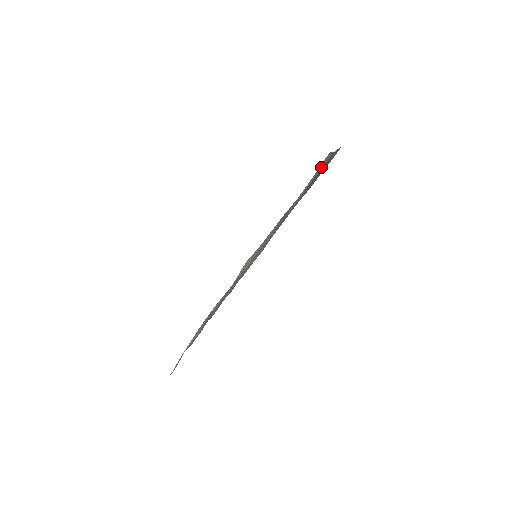
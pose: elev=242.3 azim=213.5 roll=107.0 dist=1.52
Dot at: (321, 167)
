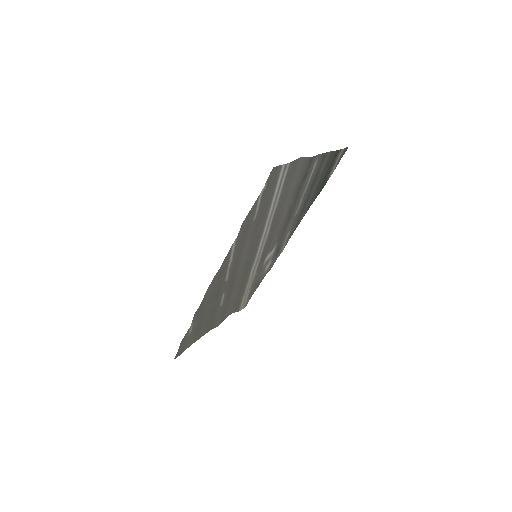
Dot at: (301, 172)
